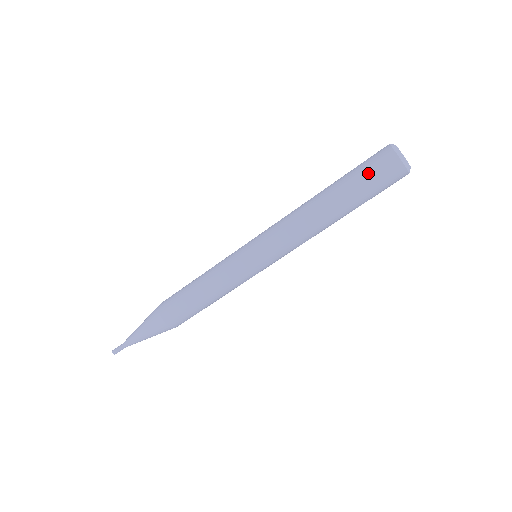
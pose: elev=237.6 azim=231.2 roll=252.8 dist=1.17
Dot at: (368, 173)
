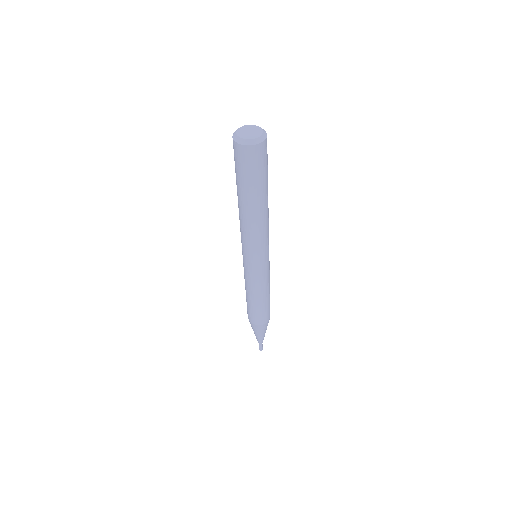
Dot at: (246, 171)
